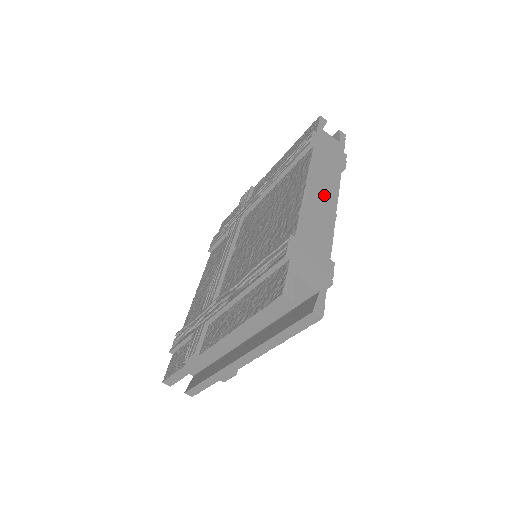
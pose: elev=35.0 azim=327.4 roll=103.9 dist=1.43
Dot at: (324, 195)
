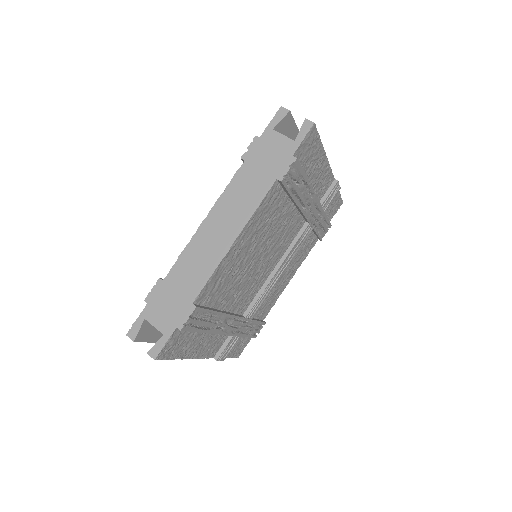
Dot at: (224, 227)
